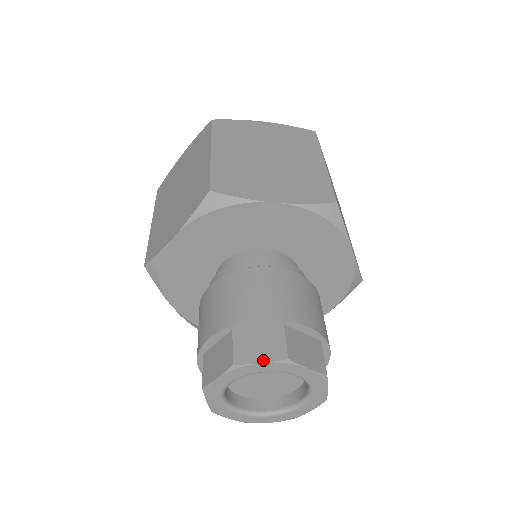
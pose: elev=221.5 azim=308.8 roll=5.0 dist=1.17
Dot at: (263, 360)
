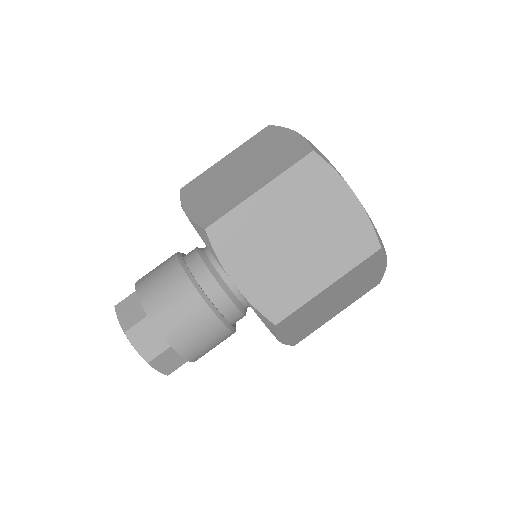
Dot at: (160, 370)
